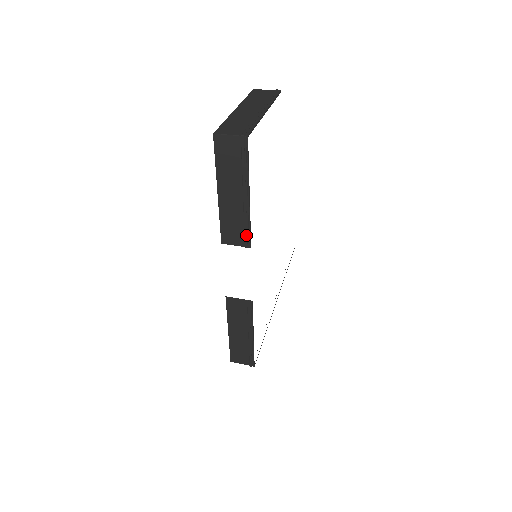
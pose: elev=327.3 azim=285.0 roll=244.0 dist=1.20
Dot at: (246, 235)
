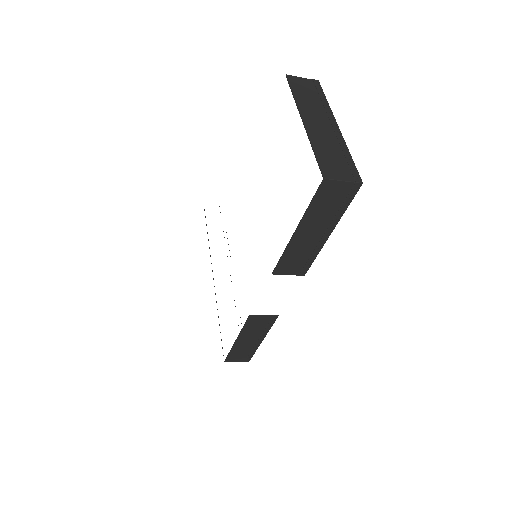
Dot at: (306, 266)
